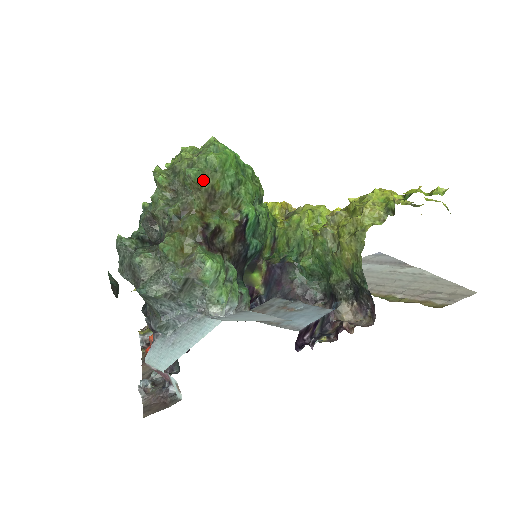
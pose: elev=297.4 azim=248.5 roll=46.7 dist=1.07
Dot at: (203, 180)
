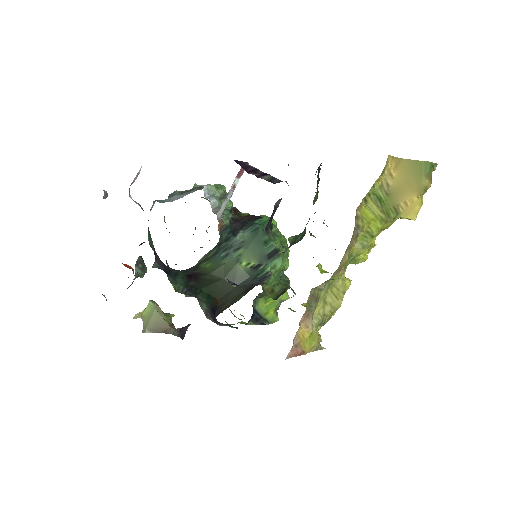
Dot at: occluded
